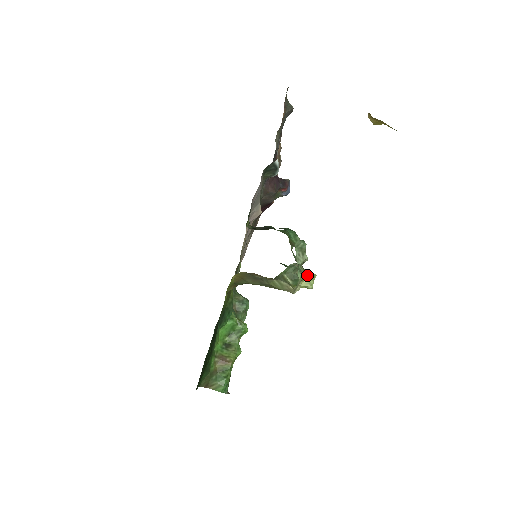
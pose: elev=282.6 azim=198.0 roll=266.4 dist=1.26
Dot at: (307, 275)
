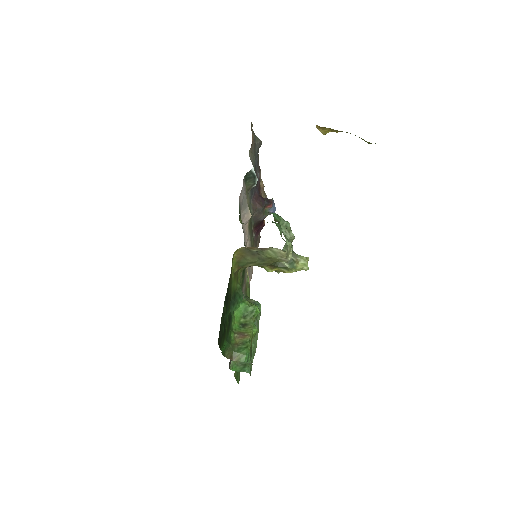
Dot at: (301, 258)
